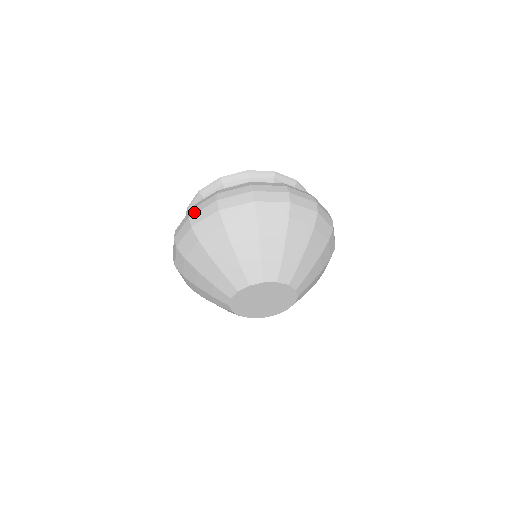
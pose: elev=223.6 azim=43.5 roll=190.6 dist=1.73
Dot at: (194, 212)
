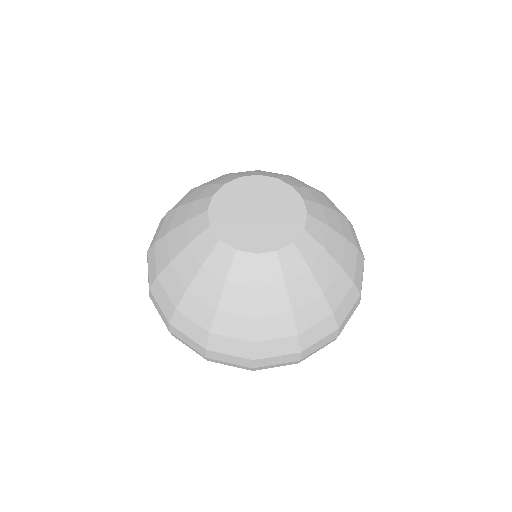
Dot at: occluded
